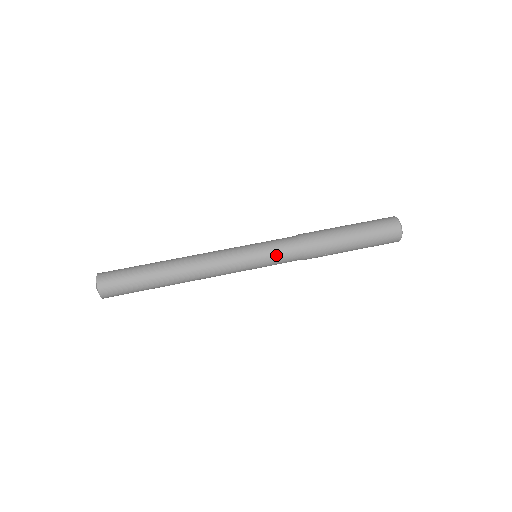
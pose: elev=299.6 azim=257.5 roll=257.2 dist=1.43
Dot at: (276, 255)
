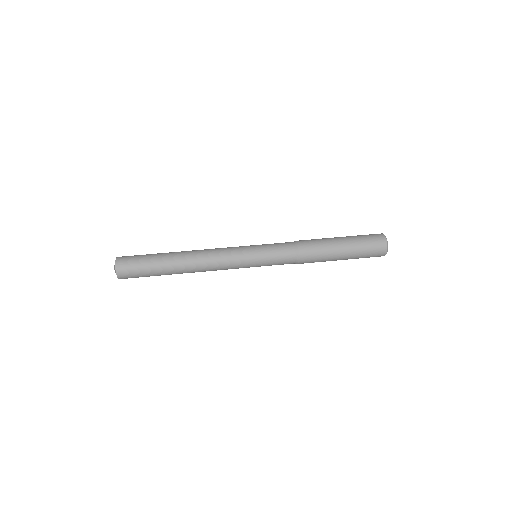
Dot at: (274, 261)
